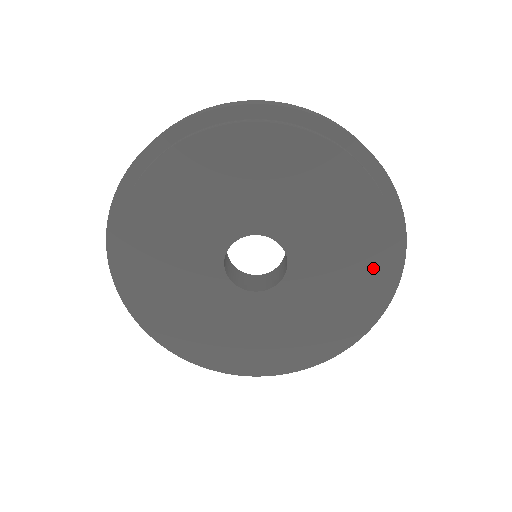
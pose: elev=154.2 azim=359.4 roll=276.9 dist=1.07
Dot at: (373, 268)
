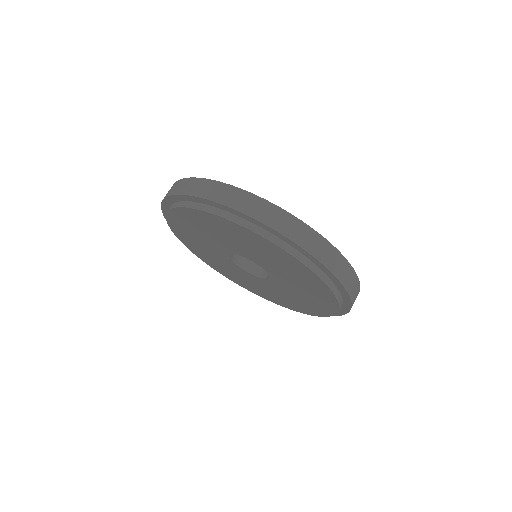
Dot at: (305, 273)
